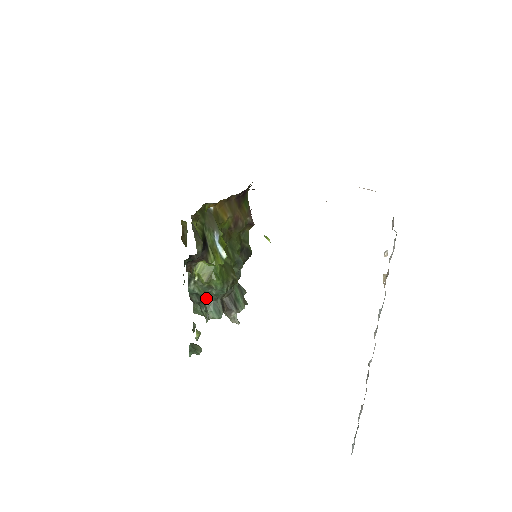
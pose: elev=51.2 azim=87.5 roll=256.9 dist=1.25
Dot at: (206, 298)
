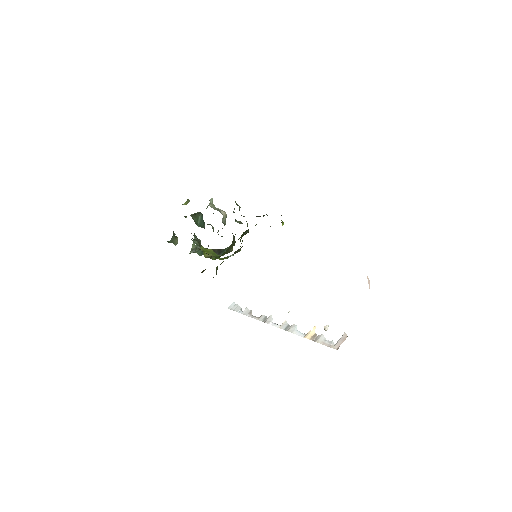
Dot at: occluded
